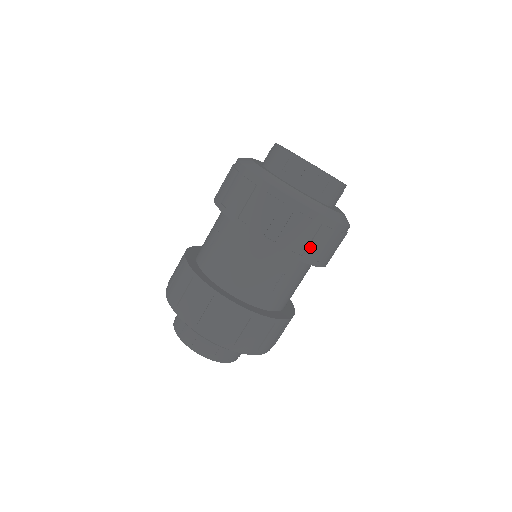
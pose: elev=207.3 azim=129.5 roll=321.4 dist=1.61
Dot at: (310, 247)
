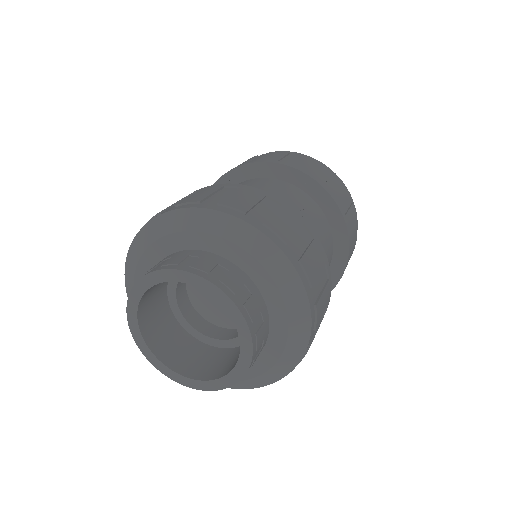
Dot at: (329, 183)
